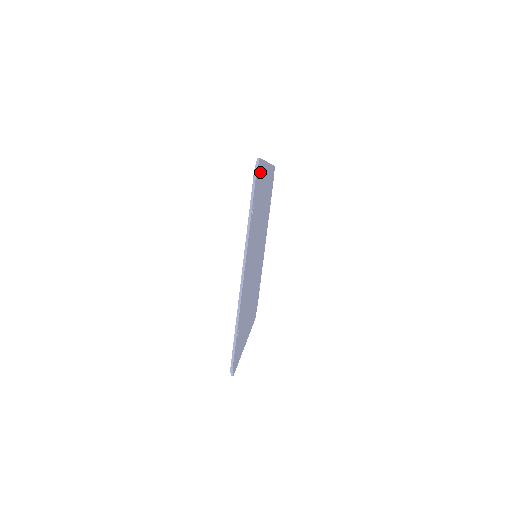
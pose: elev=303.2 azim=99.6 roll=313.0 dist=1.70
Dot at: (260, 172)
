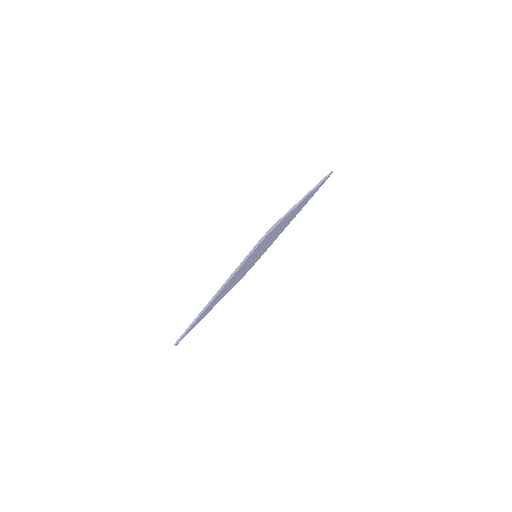
Dot at: (276, 227)
